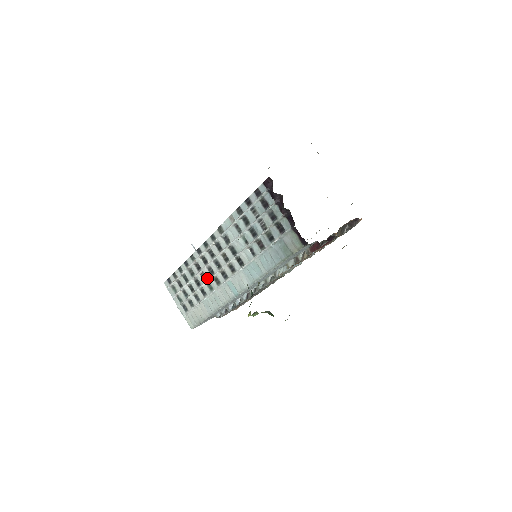
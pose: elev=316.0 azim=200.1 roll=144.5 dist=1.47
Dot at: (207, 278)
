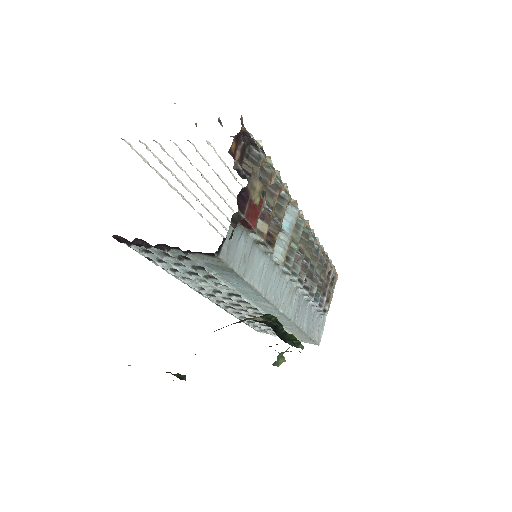
Dot at: (255, 316)
